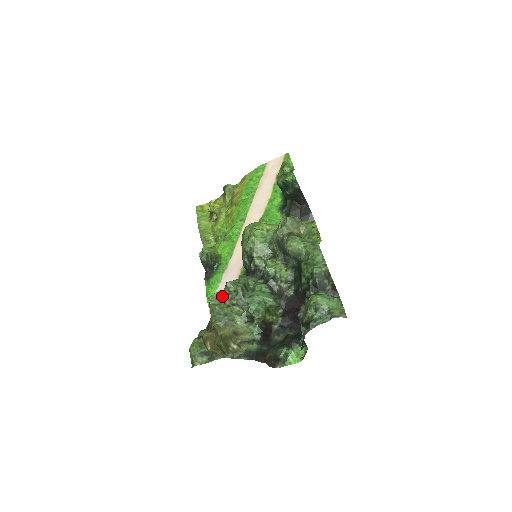
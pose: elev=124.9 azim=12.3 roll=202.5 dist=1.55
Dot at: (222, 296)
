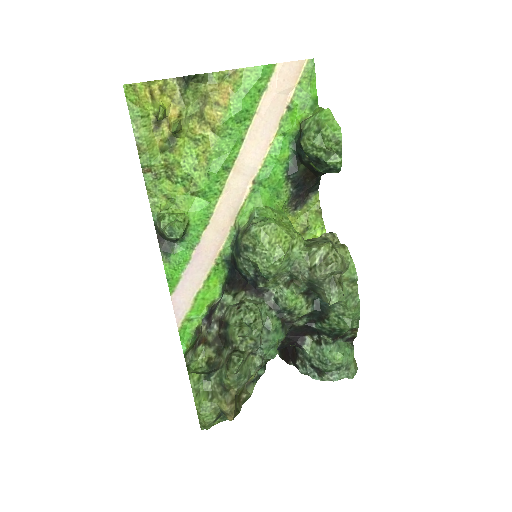
Dot at: (242, 354)
